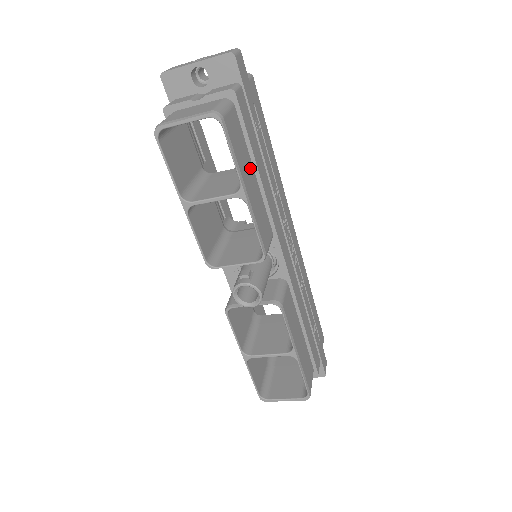
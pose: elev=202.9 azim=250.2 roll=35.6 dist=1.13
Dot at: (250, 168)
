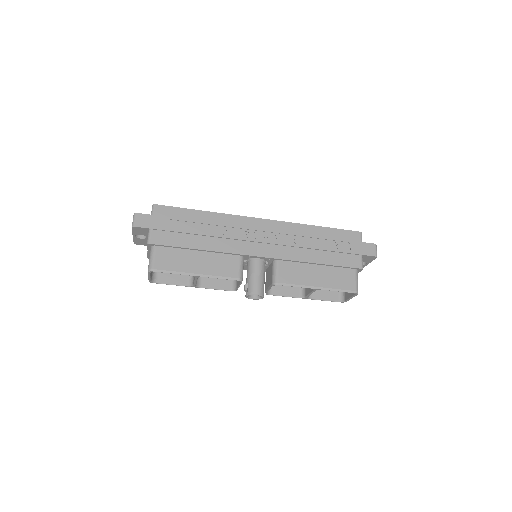
Dot at: (192, 255)
